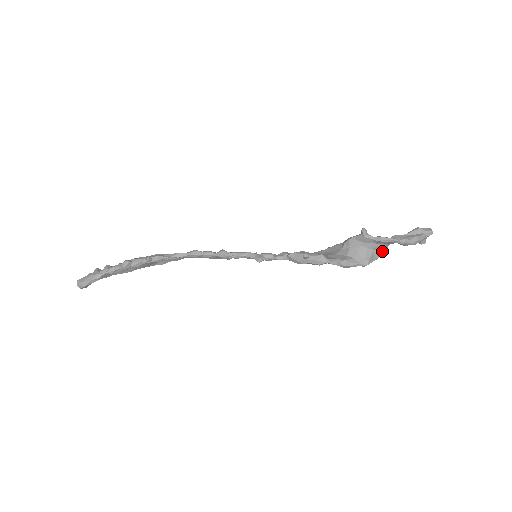
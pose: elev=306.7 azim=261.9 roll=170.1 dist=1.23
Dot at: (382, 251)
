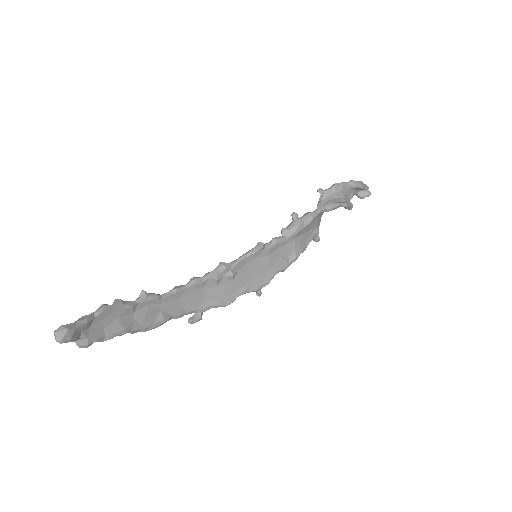
Dot at: (348, 200)
